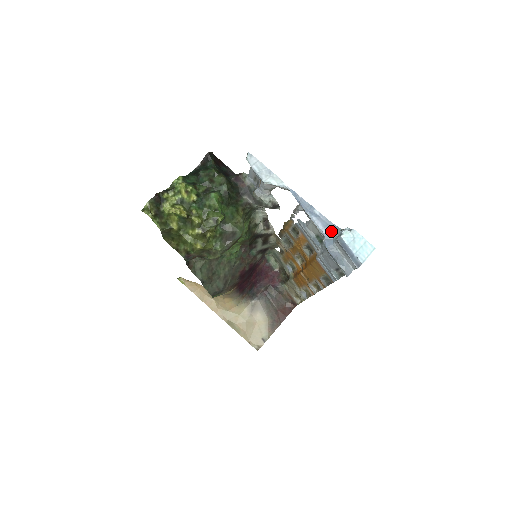
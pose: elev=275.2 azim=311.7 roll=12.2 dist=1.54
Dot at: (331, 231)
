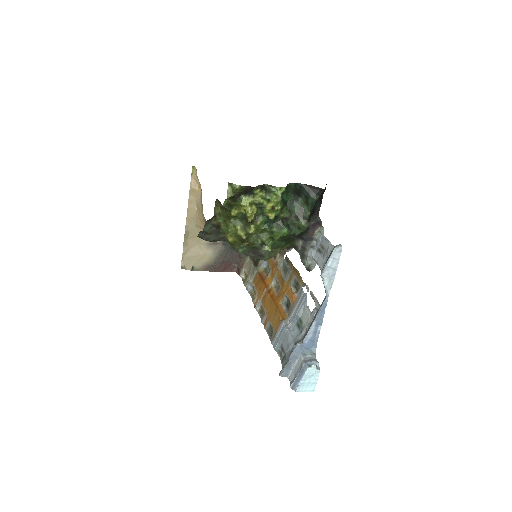
Dot at: (310, 346)
